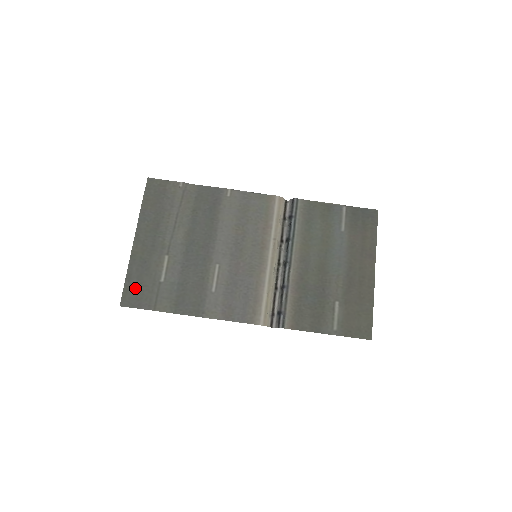
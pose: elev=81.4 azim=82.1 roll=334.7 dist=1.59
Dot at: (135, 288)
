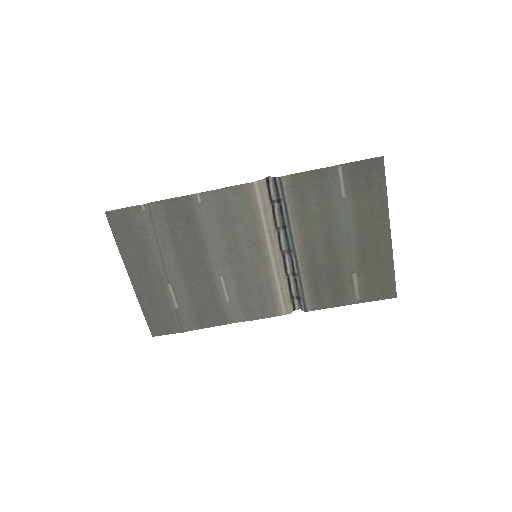
Dot at: (157, 320)
